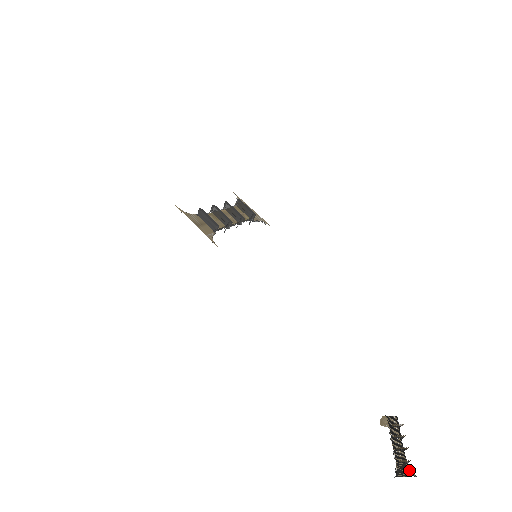
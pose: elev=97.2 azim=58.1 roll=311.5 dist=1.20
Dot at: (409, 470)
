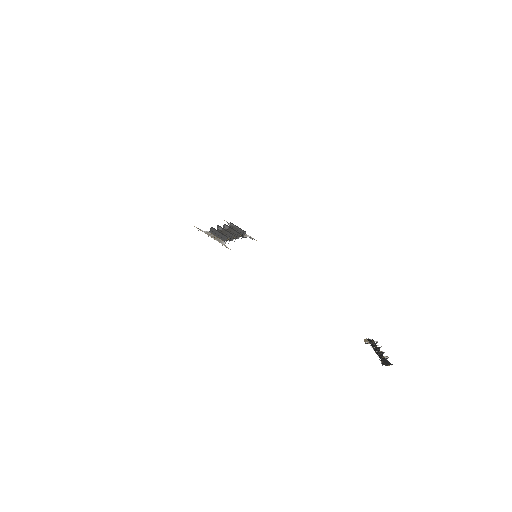
Dot at: (389, 363)
